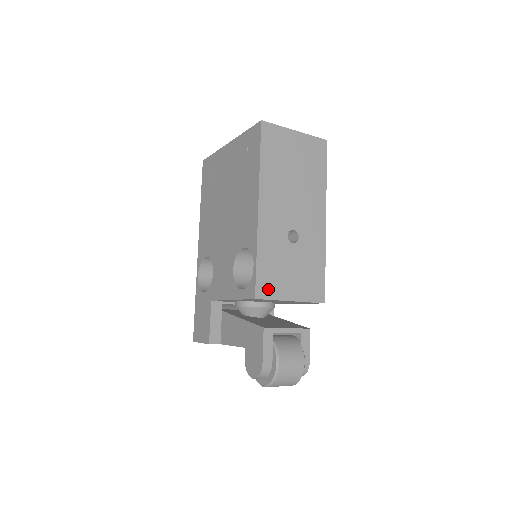
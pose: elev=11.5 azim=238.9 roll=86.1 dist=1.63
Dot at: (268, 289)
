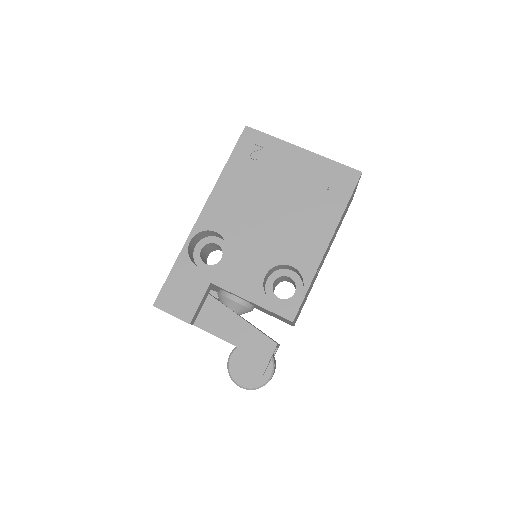
Dot at: occluded
